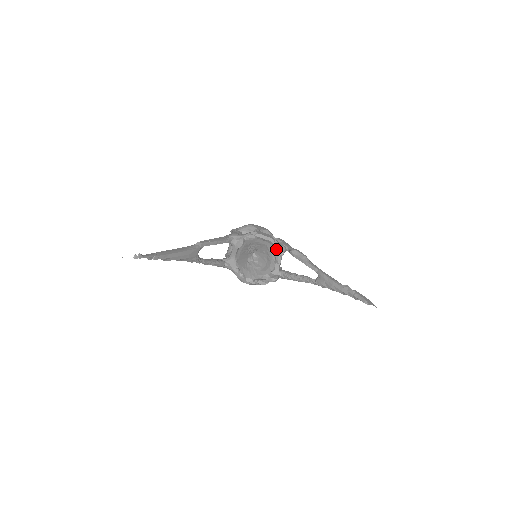
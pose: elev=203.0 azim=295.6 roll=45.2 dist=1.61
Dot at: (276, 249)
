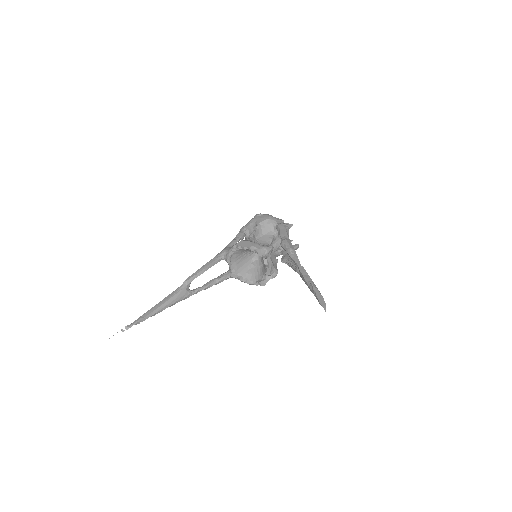
Dot at: occluded
